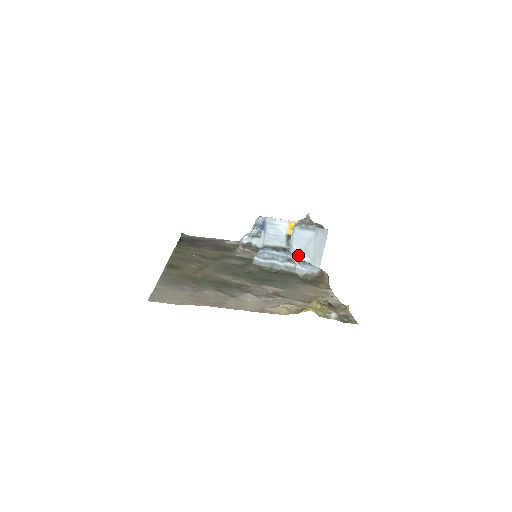
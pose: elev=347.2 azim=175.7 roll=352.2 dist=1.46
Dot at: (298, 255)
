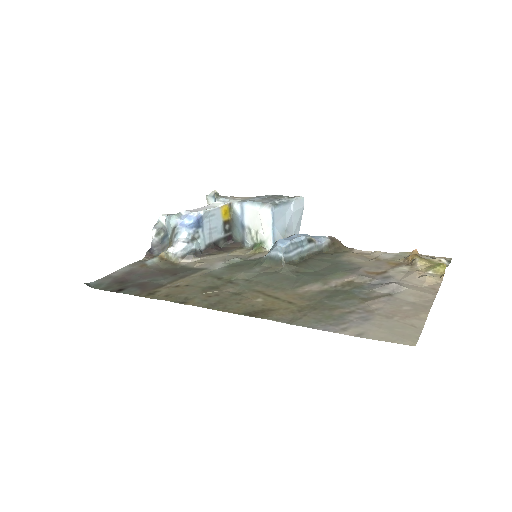
Dot at: (283, 234)
